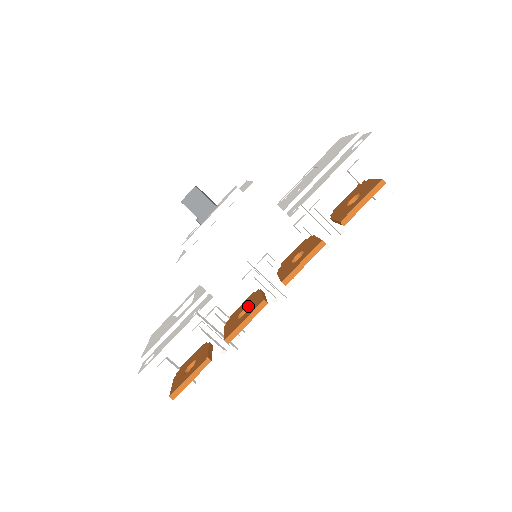
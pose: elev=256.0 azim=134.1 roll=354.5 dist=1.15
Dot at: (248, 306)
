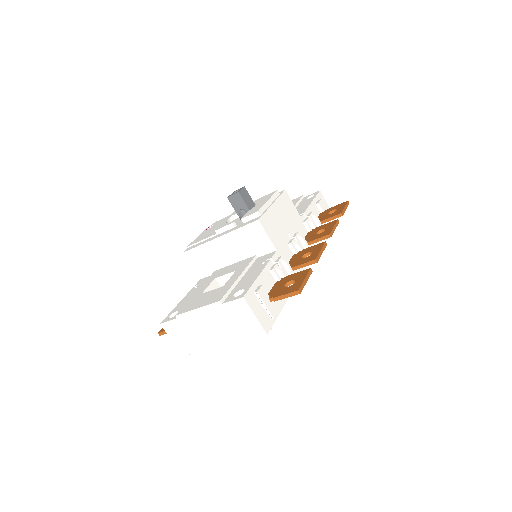
Dot at: (306, 253)
